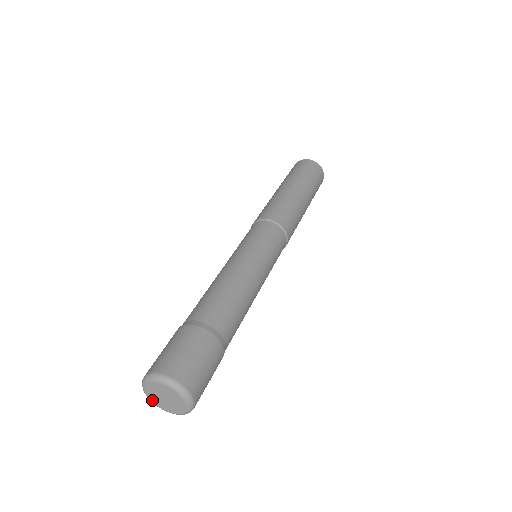
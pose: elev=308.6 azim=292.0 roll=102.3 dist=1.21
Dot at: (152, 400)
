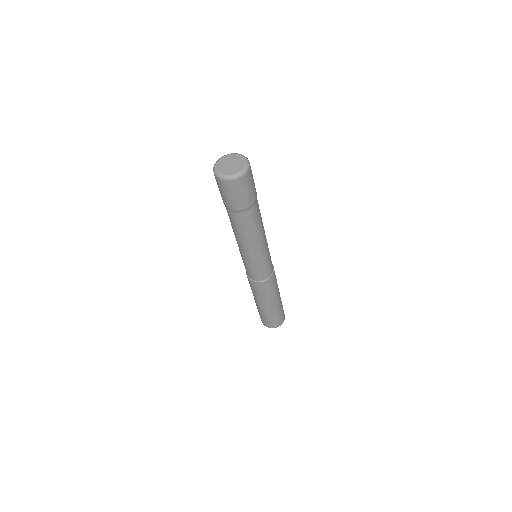
Dot at: (219, 171)
